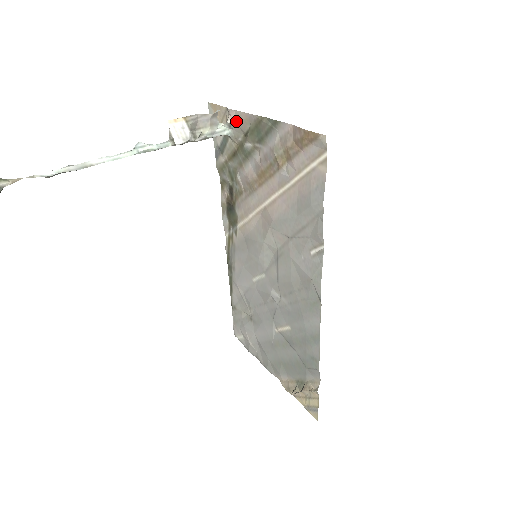
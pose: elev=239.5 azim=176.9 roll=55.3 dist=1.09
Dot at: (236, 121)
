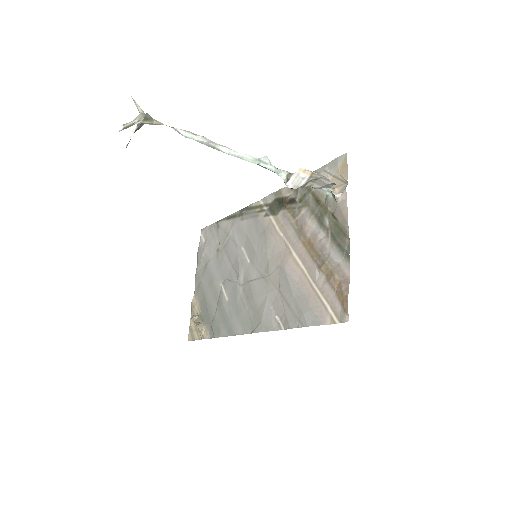
Dot at: (340, 202)
